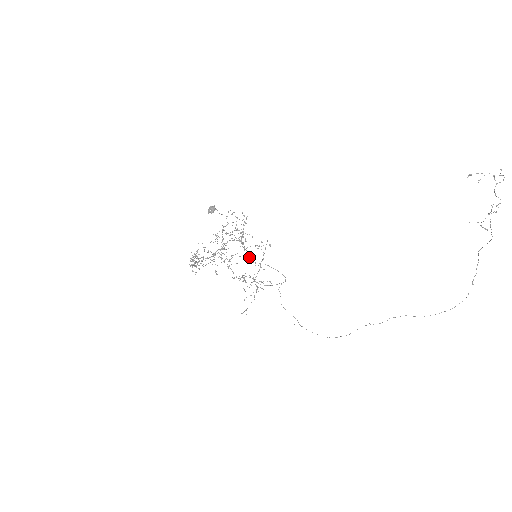
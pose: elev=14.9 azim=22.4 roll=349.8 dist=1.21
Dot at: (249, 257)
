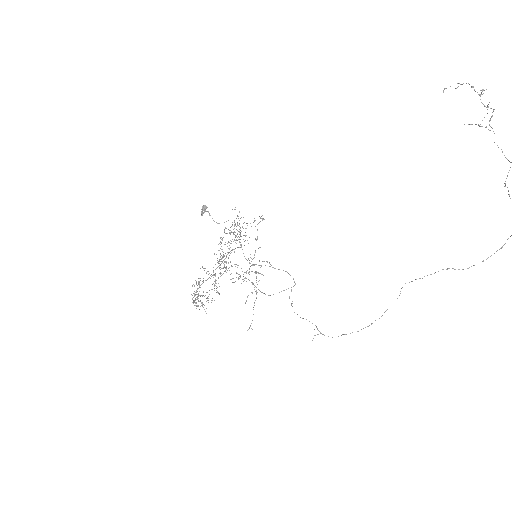
Dot at: occluded
